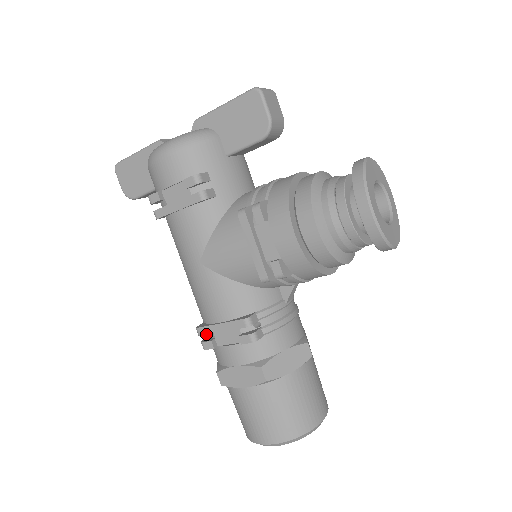
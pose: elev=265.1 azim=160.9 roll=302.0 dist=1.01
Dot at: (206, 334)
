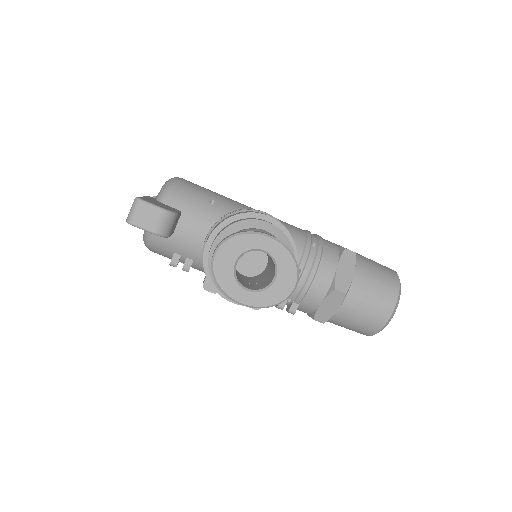
Dot at: occluded
